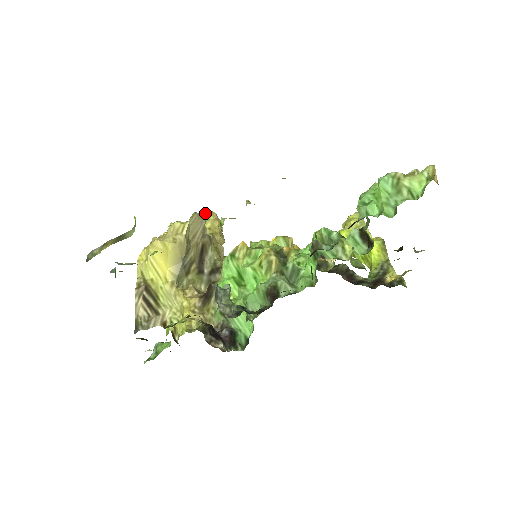
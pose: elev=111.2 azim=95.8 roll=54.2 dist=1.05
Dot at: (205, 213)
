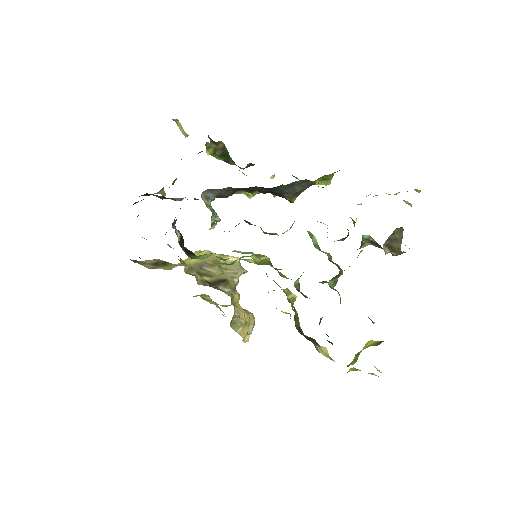
Dot at: (246, 270)
